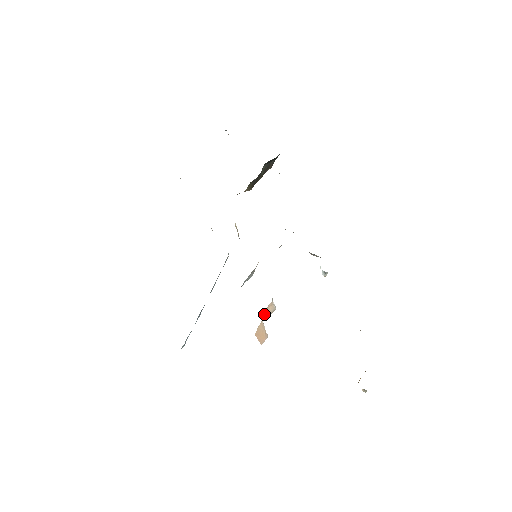
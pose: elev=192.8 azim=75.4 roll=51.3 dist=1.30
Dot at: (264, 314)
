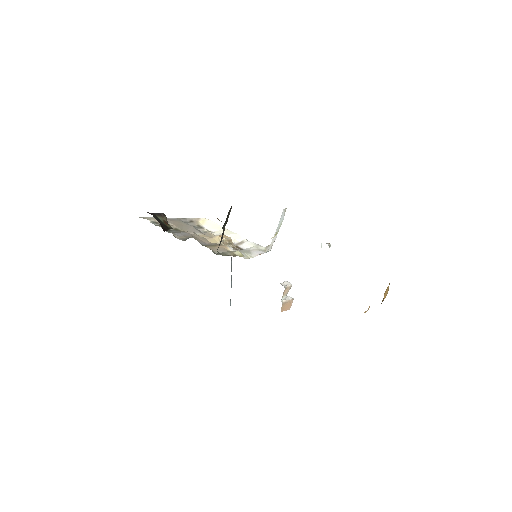
Dot at: (282, 298)
